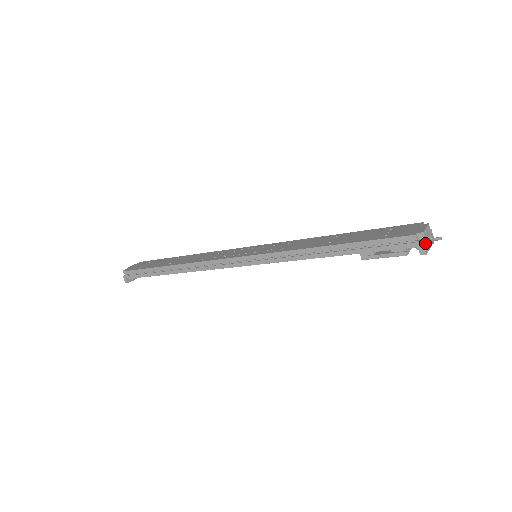
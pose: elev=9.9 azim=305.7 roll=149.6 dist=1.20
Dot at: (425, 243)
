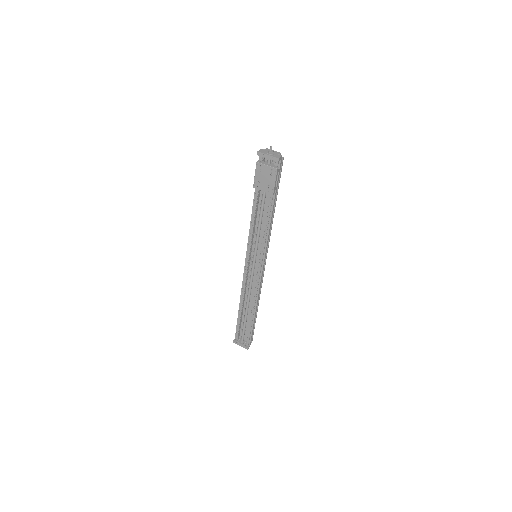
Dot at: (263, 150)
